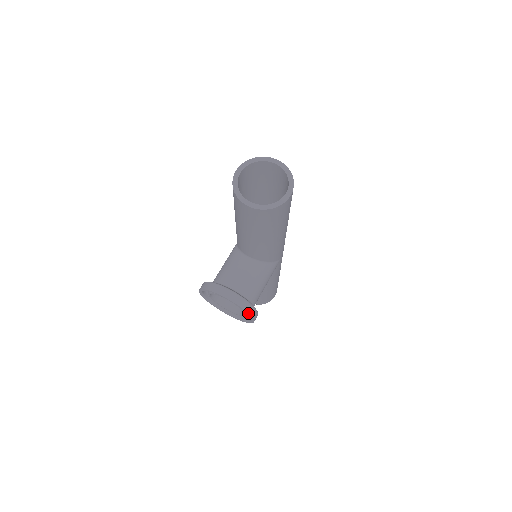
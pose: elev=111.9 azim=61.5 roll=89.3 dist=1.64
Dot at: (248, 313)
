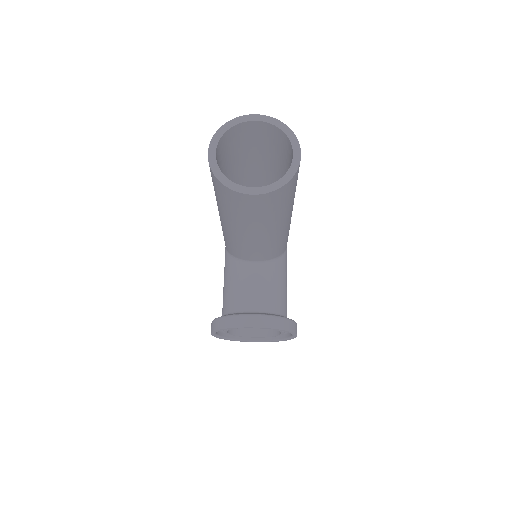
Dot at: (290, 331)
